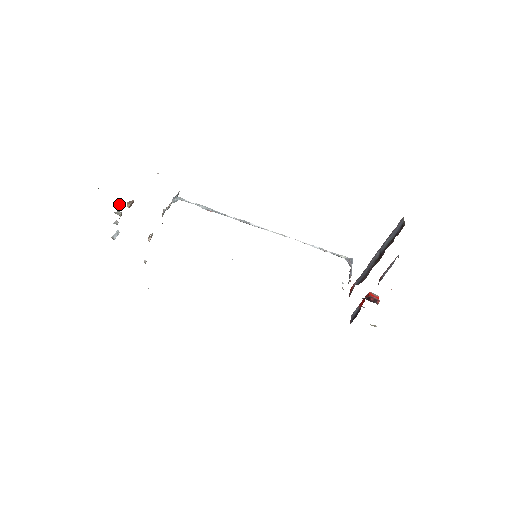
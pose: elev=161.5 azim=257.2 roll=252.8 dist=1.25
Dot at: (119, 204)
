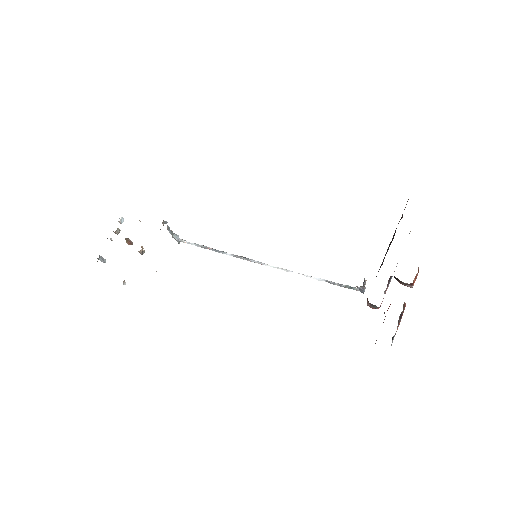
Dot at: (122, 217)
